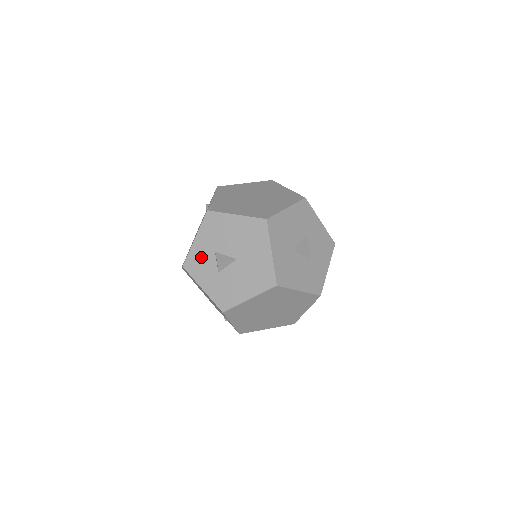
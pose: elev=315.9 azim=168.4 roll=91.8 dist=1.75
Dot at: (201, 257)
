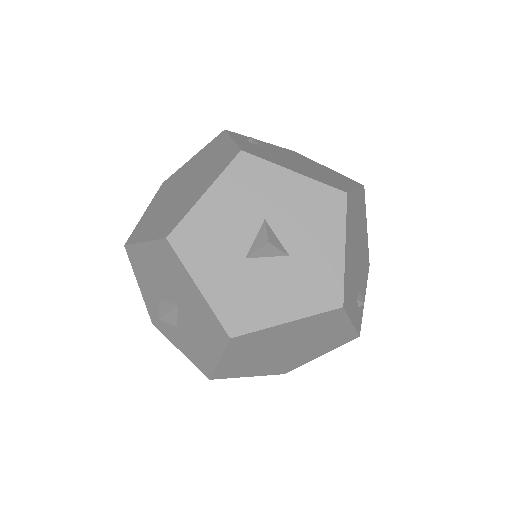
Dot at: (155, 309)
